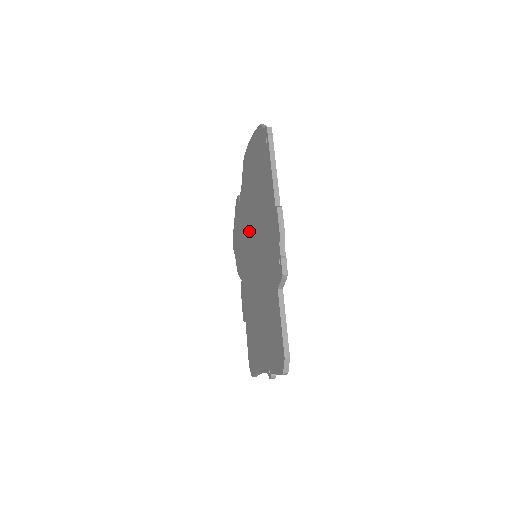
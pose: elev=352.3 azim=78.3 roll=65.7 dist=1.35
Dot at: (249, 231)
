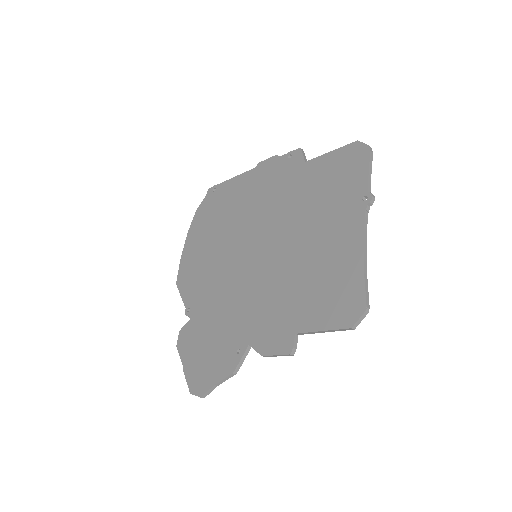
Dot at: (229, 272)
